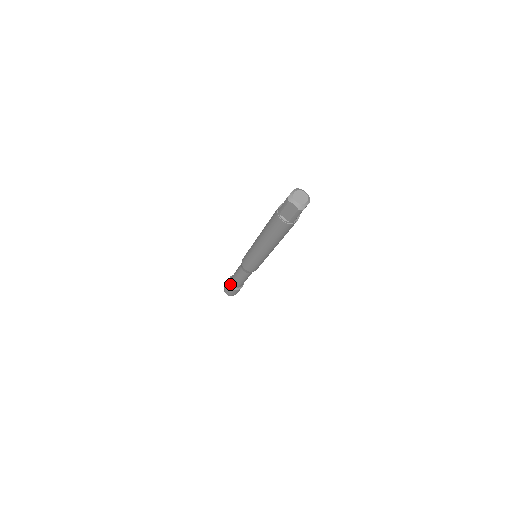
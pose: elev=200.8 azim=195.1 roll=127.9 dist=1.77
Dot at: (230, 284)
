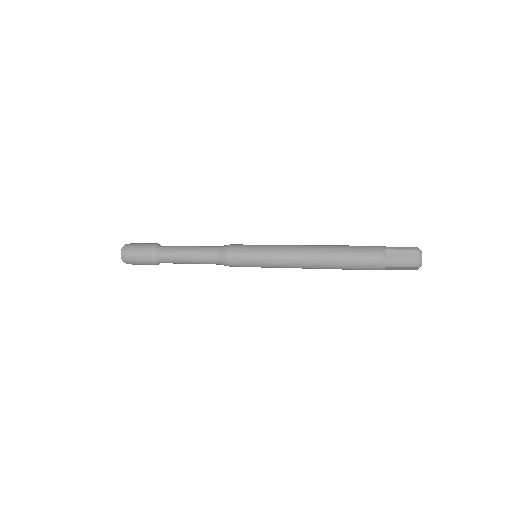
Dot at: (156, 262)
